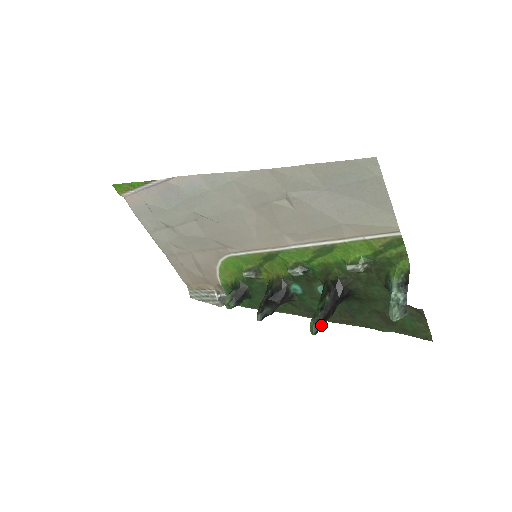
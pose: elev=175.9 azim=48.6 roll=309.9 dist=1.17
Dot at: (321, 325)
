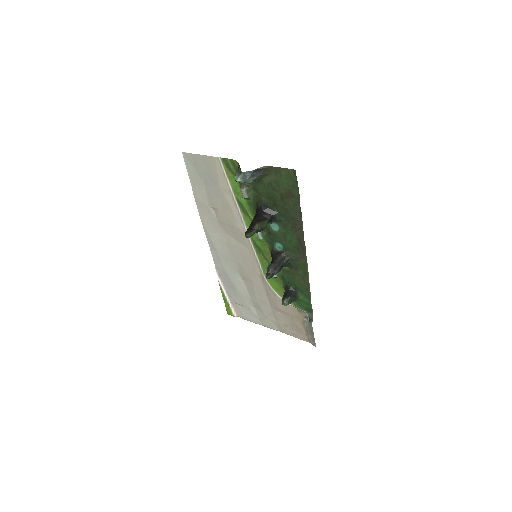
Dot at: (250, 230)
